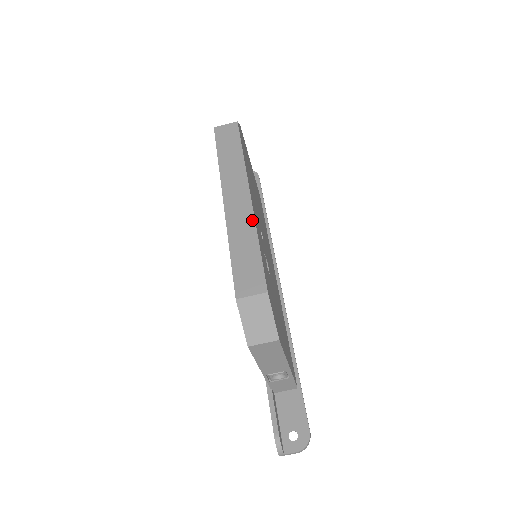
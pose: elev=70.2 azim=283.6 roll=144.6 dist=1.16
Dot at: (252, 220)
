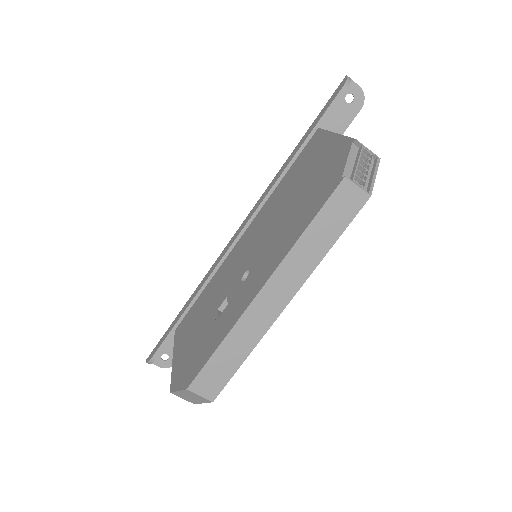
Dot at: (262, 334)
